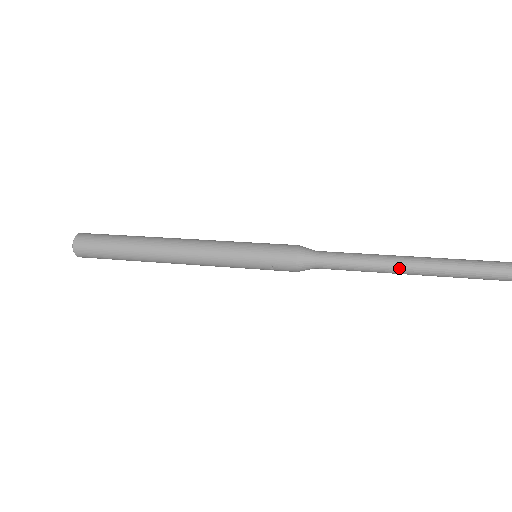
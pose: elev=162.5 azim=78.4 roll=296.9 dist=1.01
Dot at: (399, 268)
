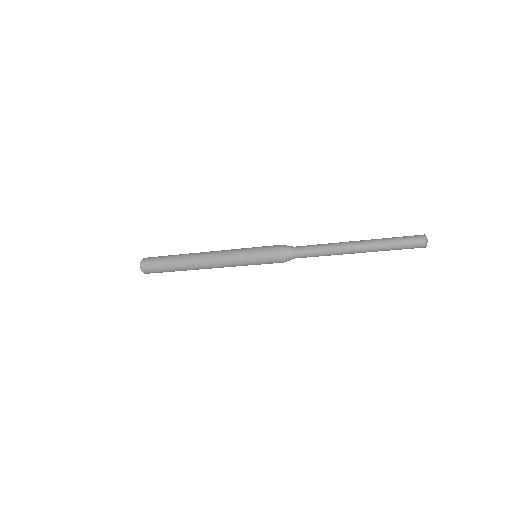
Dot at: (347, 243)
